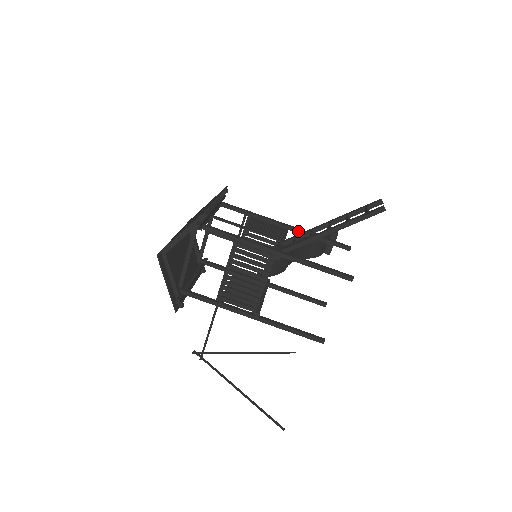
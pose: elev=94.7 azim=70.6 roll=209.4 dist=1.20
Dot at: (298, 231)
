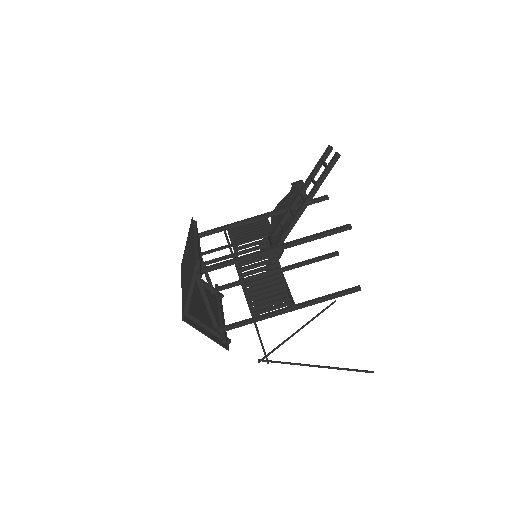
Dot at: (276, 213)
